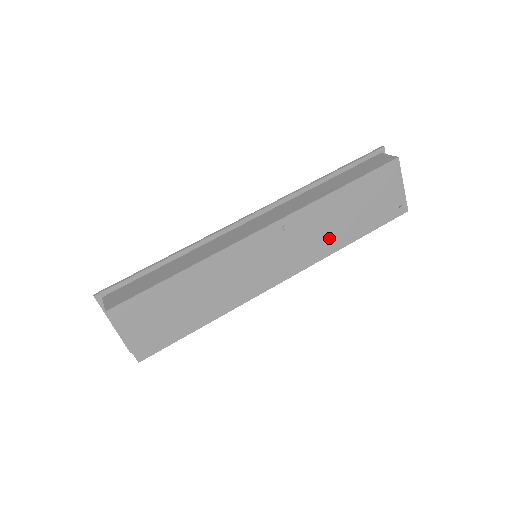
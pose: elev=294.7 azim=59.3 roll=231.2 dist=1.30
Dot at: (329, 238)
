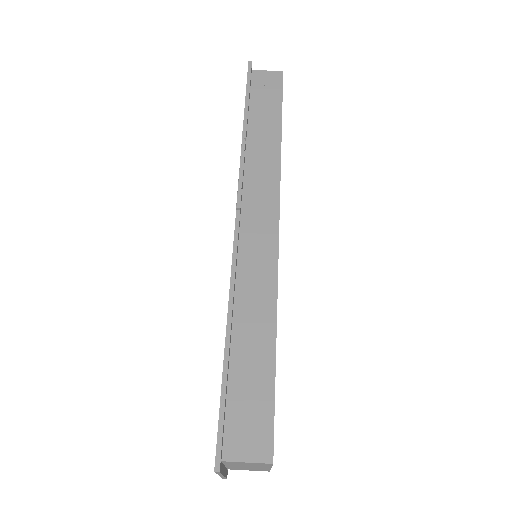
Dot at: occluded
